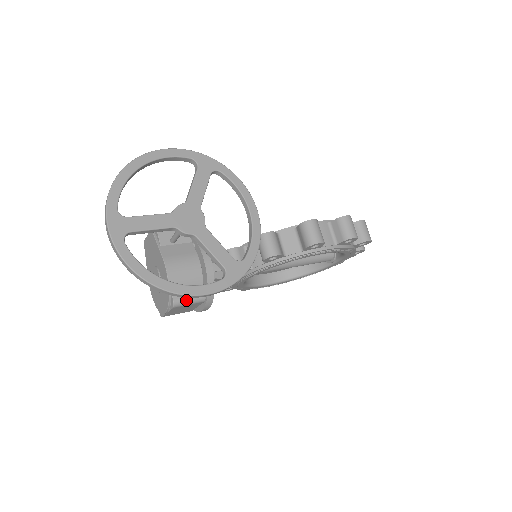
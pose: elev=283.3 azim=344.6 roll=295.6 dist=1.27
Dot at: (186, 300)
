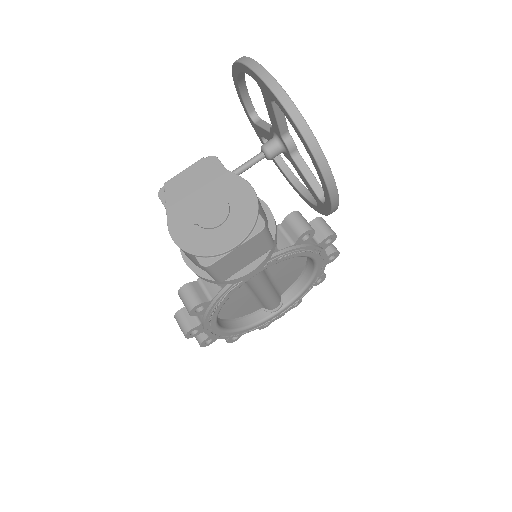
Dot at: (268, 230)
